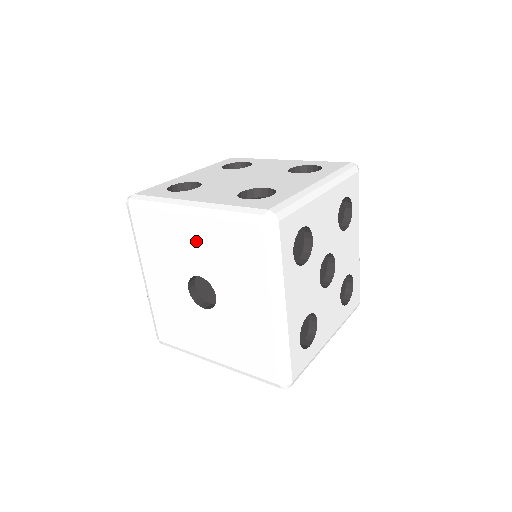
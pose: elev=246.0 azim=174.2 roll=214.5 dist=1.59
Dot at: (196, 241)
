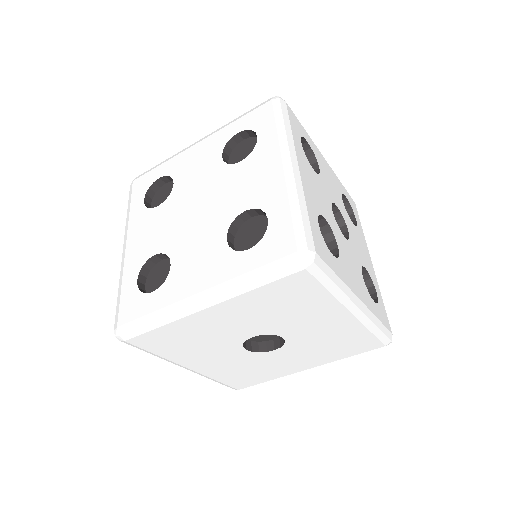
Dot at: (231, 320)
